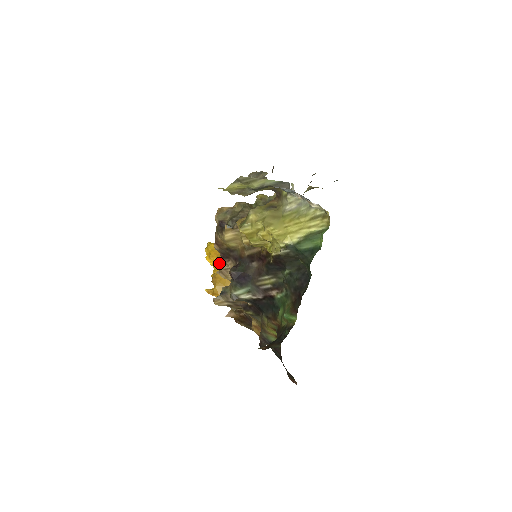
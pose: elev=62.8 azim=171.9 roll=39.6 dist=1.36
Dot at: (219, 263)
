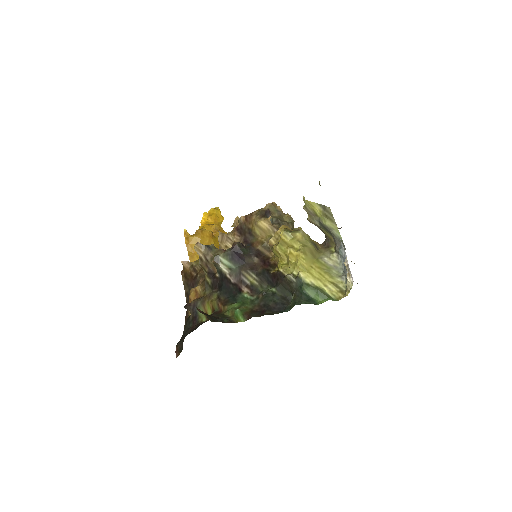
Dot at: (211, 227)
